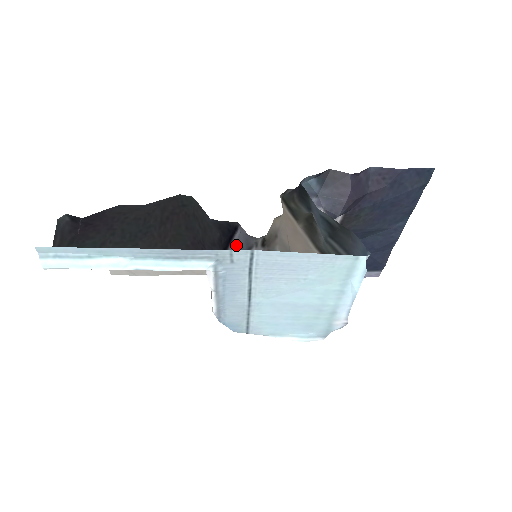
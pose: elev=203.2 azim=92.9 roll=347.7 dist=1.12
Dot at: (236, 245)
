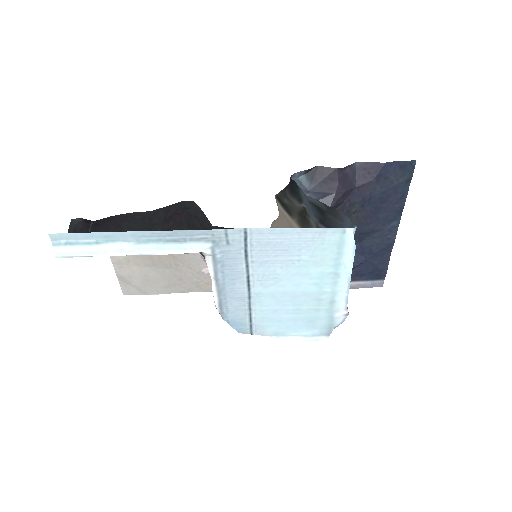
Dot at: occluded
